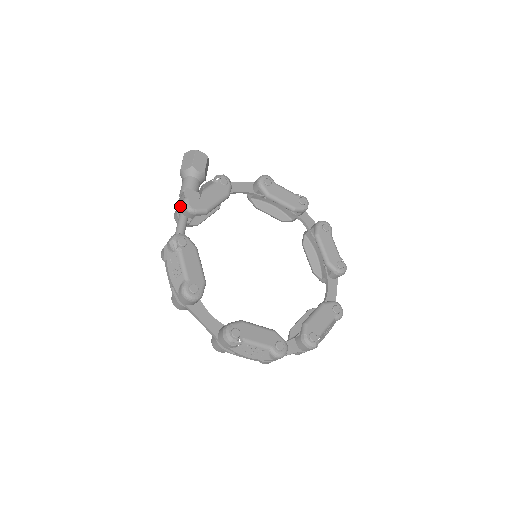
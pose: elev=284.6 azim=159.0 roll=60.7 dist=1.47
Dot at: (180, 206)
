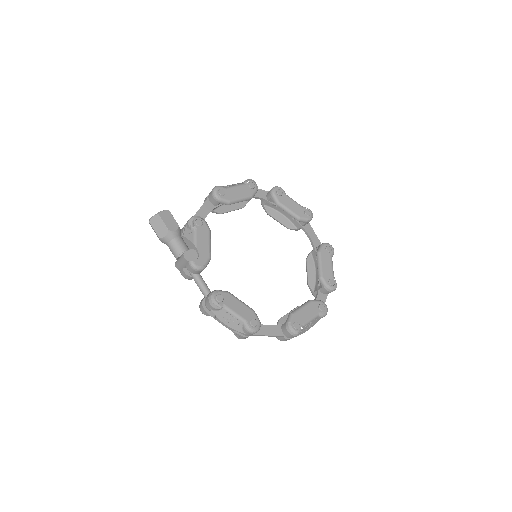
Dot at: (189, 270)
